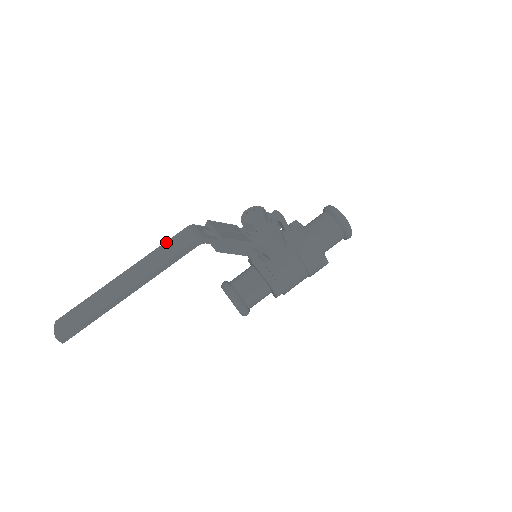
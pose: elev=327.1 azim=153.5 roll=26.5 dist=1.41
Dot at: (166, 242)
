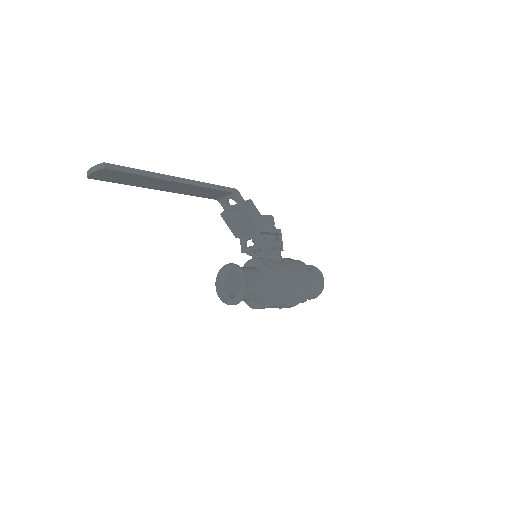
Dot at: occluded
